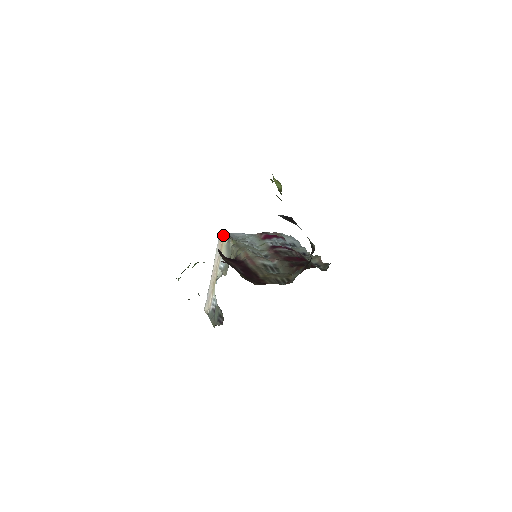
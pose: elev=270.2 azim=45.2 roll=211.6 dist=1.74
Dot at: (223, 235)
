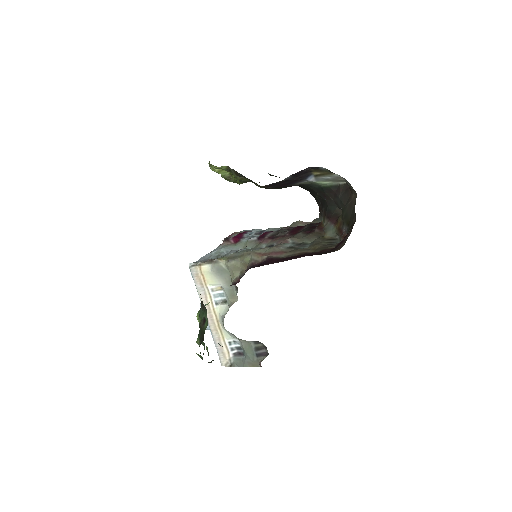
Dot at: (196, 266)
